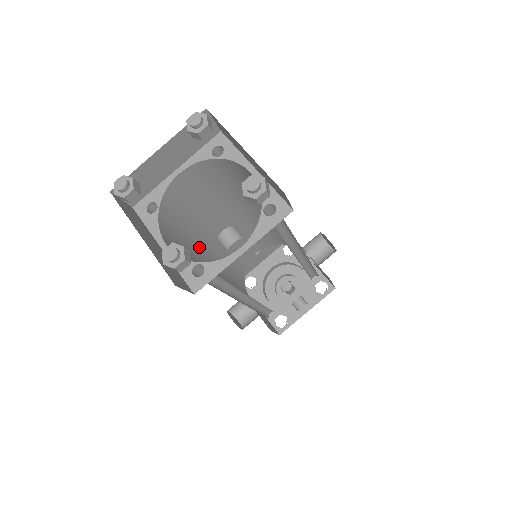
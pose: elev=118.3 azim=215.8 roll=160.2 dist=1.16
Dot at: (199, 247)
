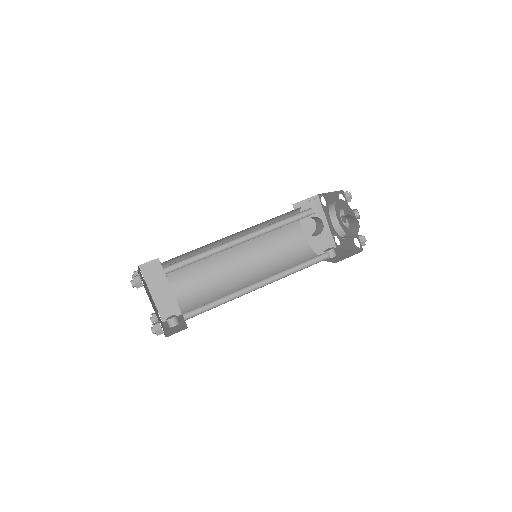
Dot at: occluded
